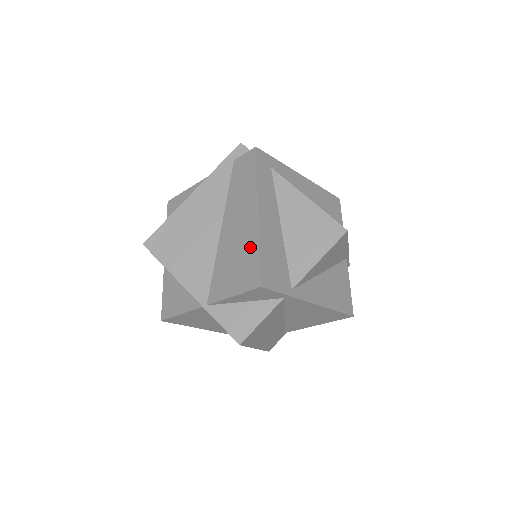
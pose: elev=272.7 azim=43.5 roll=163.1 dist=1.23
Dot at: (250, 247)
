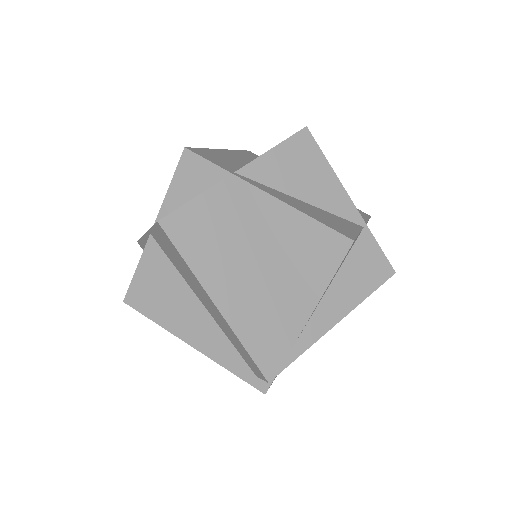
Dot at: occluded
